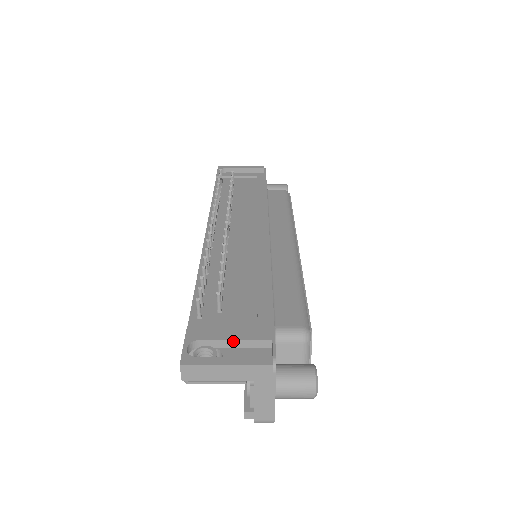
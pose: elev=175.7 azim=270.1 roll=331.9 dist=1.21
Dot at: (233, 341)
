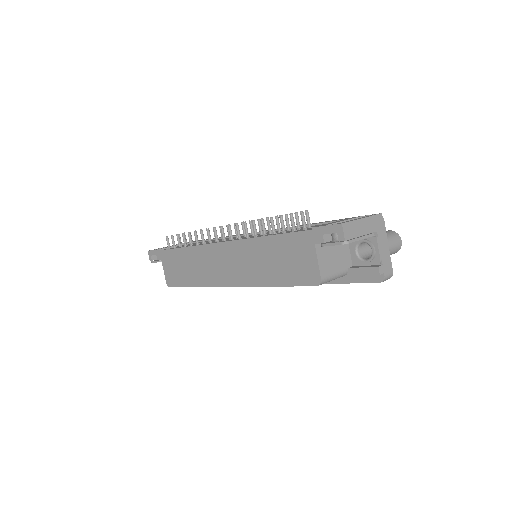
Dot at: occluded
